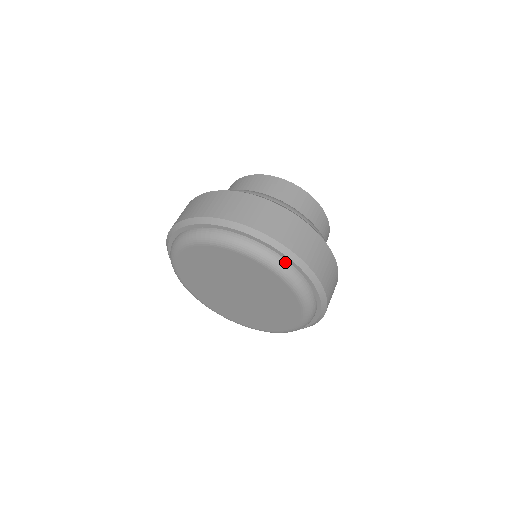
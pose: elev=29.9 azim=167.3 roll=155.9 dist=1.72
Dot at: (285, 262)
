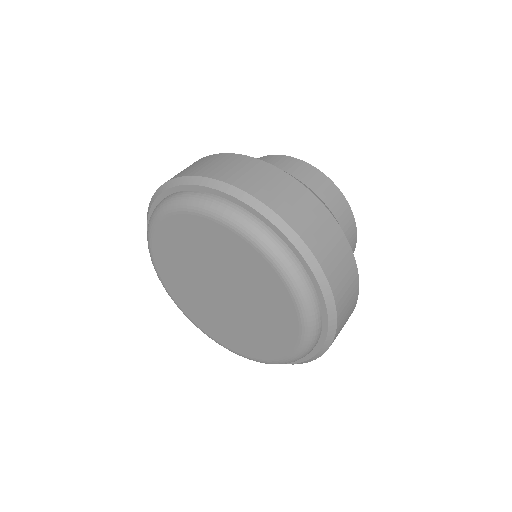
Dot at: (312, 289)
